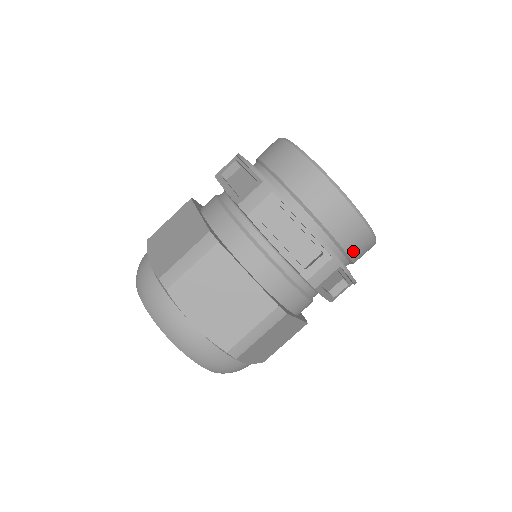
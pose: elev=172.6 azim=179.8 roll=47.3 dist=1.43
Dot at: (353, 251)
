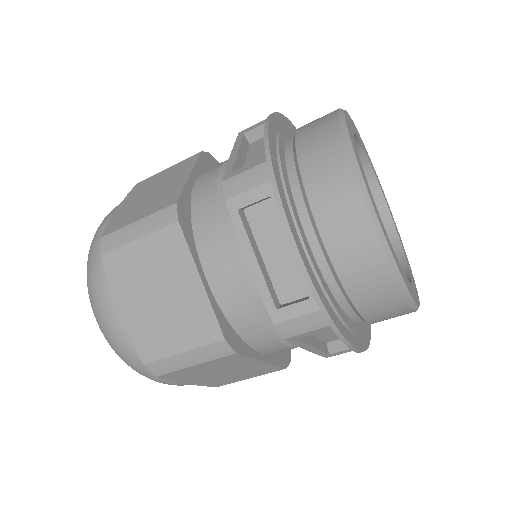
Dot at: occluded
